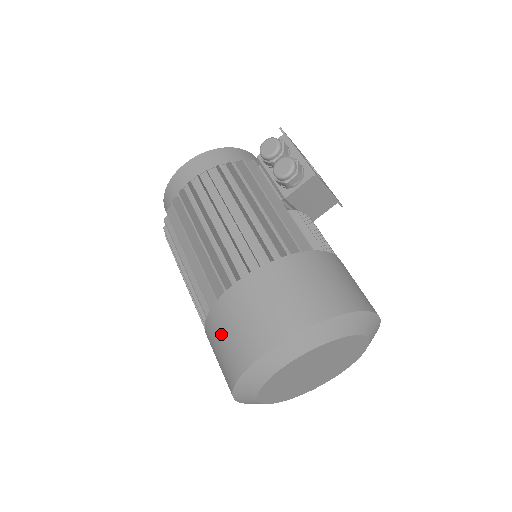
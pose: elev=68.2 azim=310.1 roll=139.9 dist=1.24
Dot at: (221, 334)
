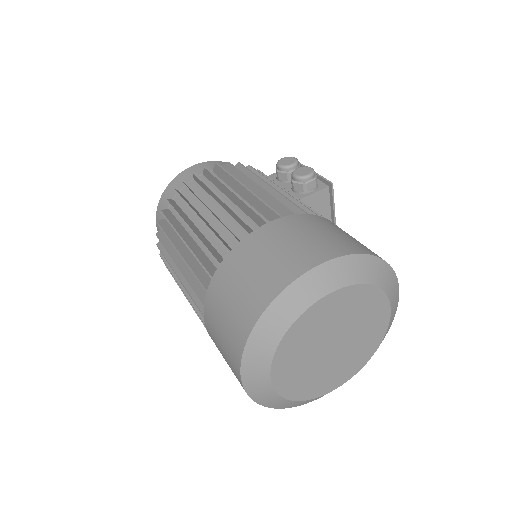
Dot at: (245, 268)
